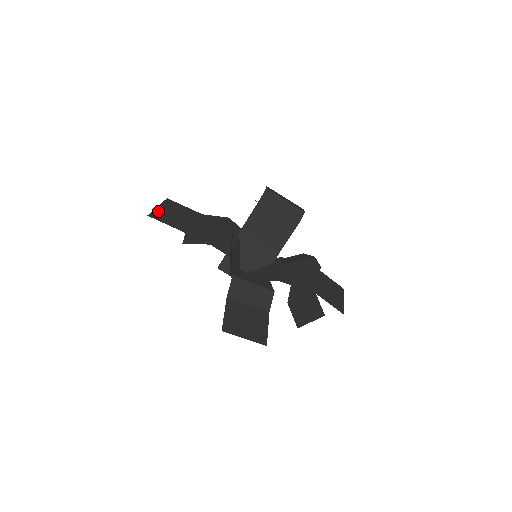
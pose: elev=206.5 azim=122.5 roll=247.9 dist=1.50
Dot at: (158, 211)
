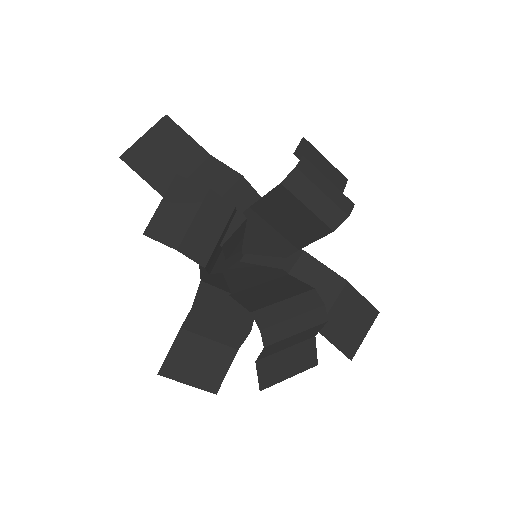
Dot at: (140, 146)
